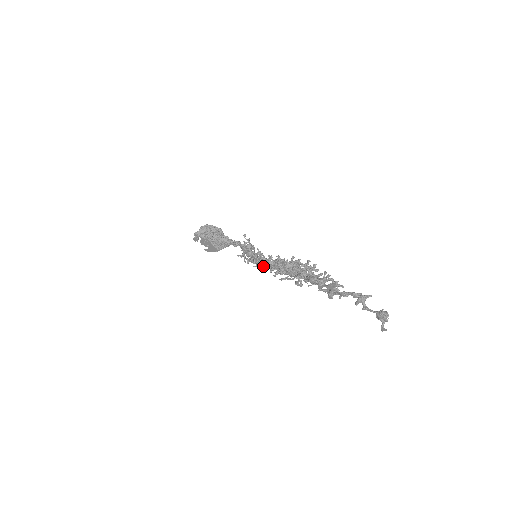
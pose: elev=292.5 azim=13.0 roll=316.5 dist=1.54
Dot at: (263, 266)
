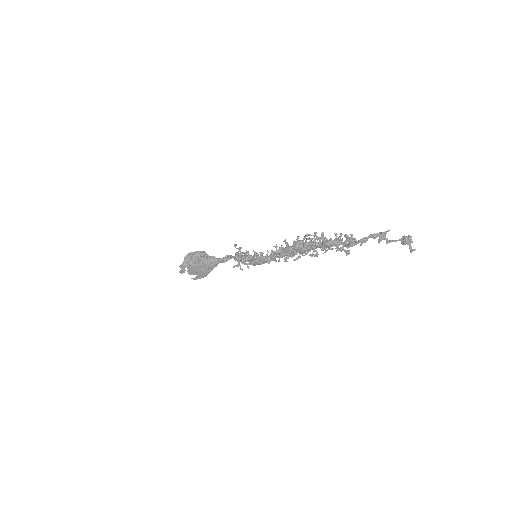
Dot at: (269, 260)
